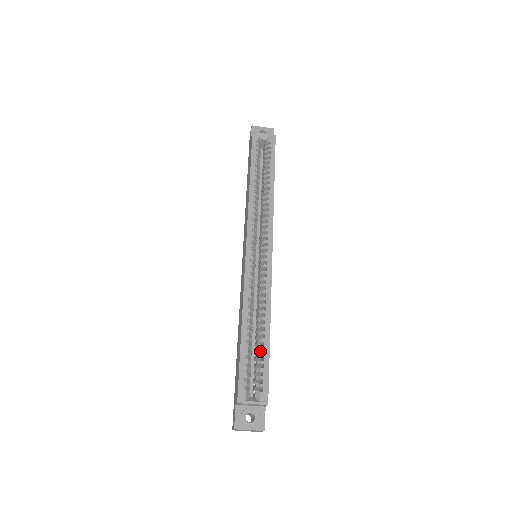
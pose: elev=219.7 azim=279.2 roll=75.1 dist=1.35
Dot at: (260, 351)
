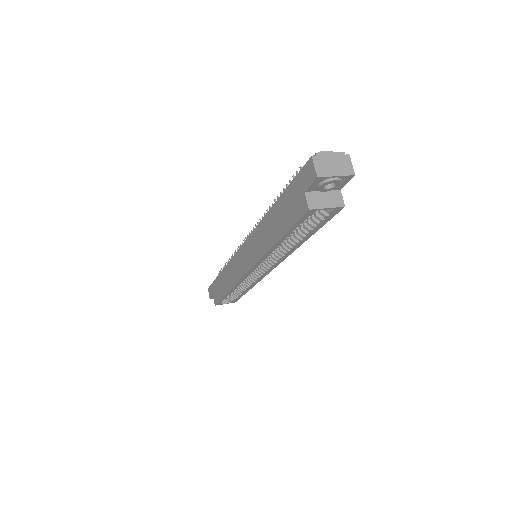
Dot at: occluded
